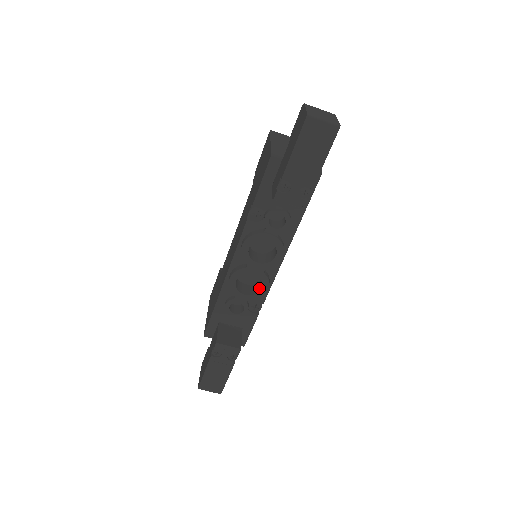
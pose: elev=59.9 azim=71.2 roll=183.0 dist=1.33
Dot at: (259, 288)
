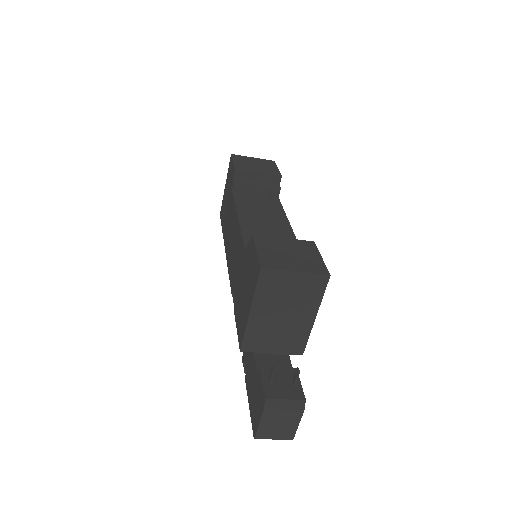
Dot at: occluded
